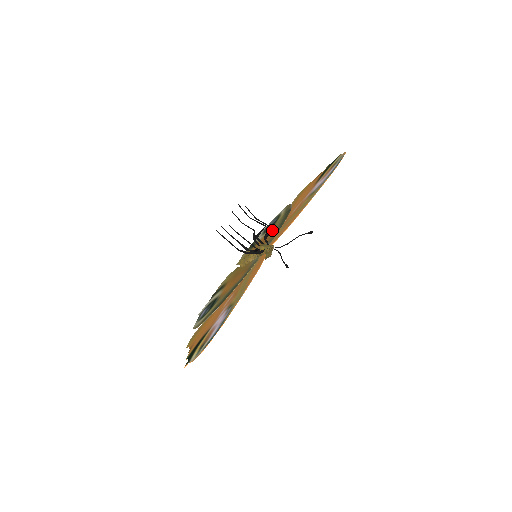
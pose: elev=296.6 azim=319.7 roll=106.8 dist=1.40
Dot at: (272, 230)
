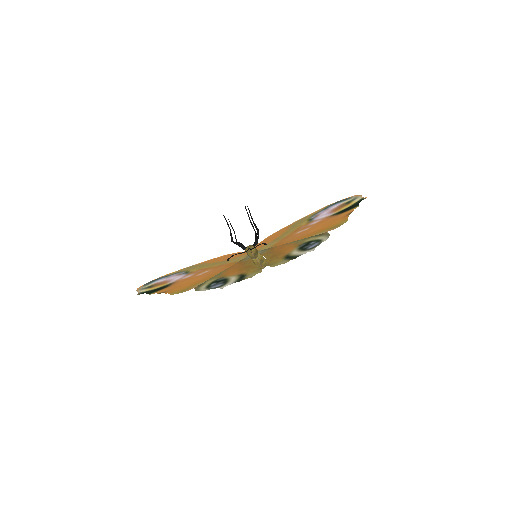
Dot at: occluded
